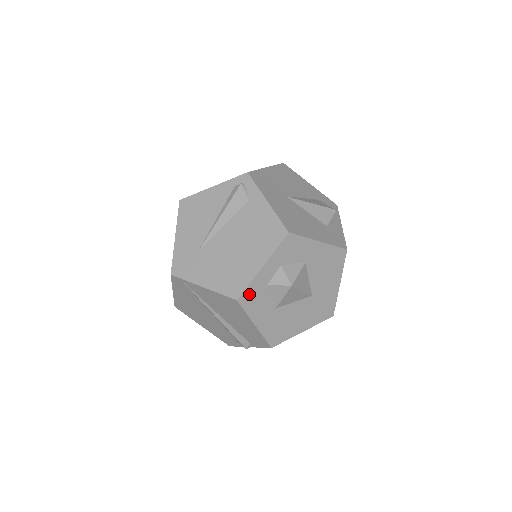
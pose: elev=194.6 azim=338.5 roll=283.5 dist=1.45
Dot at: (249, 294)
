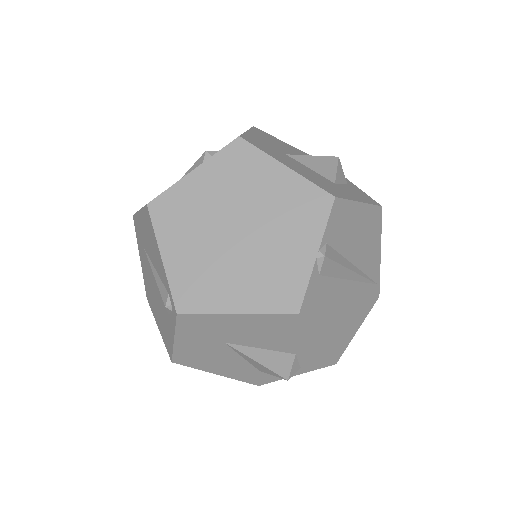
Dot at: occluded
